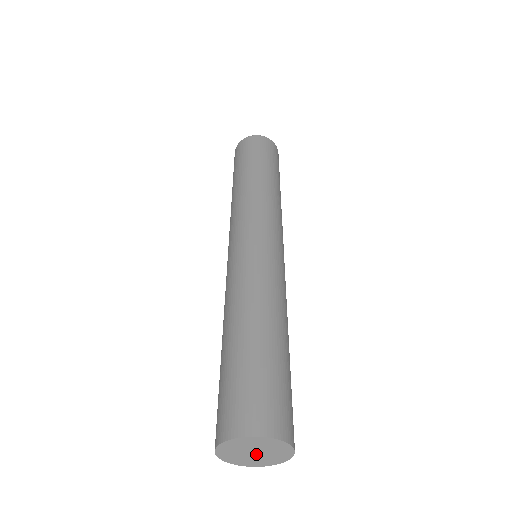
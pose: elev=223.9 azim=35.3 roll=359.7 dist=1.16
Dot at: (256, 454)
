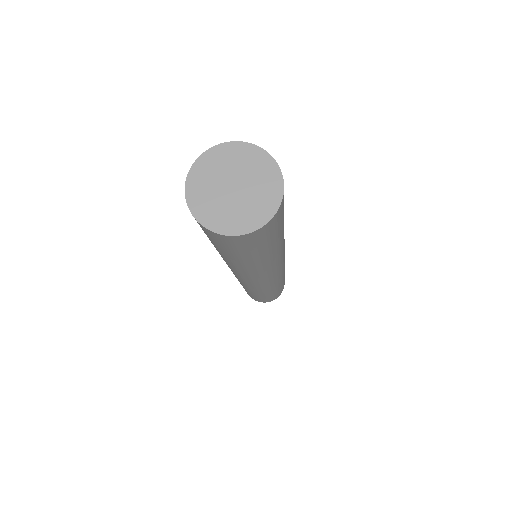
Dot at: (231, 192)
